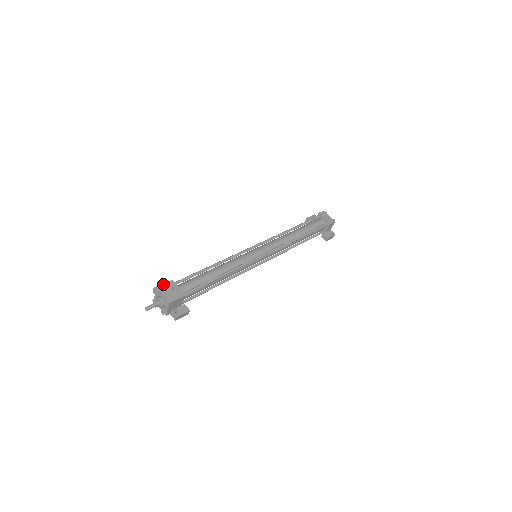
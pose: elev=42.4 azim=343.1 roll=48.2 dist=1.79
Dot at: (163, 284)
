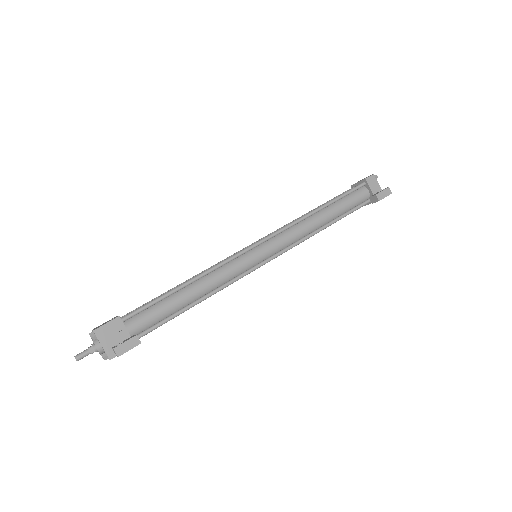
Dot at: occluded
